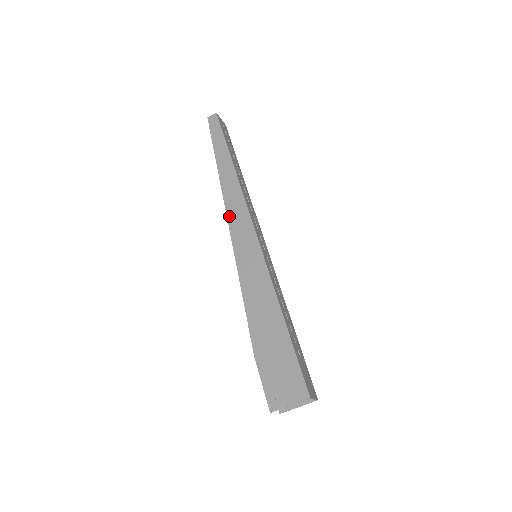
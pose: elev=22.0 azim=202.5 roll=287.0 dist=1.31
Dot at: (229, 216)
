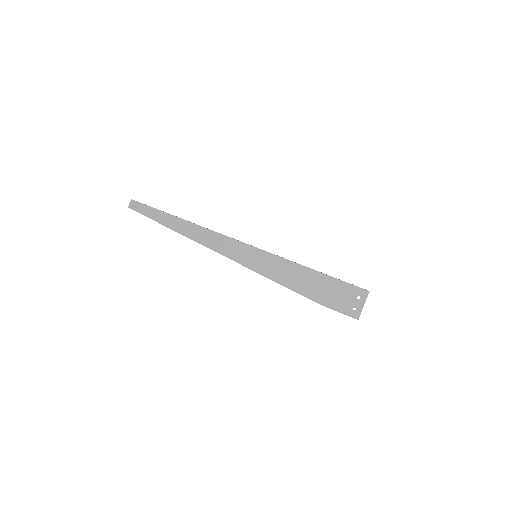
Dot at: (216, 250)
